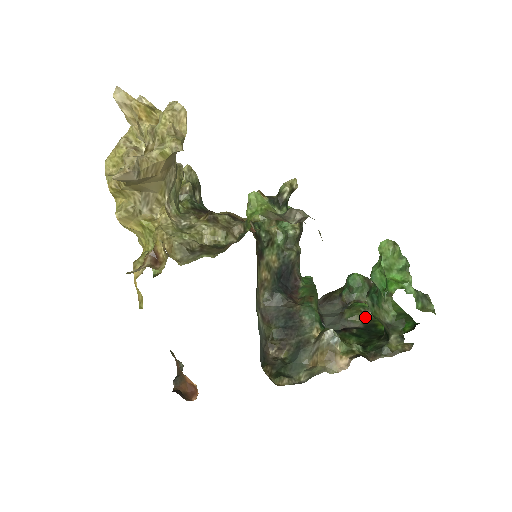
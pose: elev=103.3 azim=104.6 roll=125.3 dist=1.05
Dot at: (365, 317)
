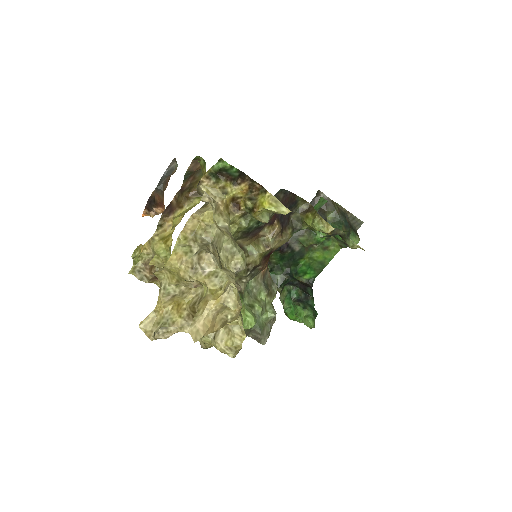
Dot at: (309, 246)
